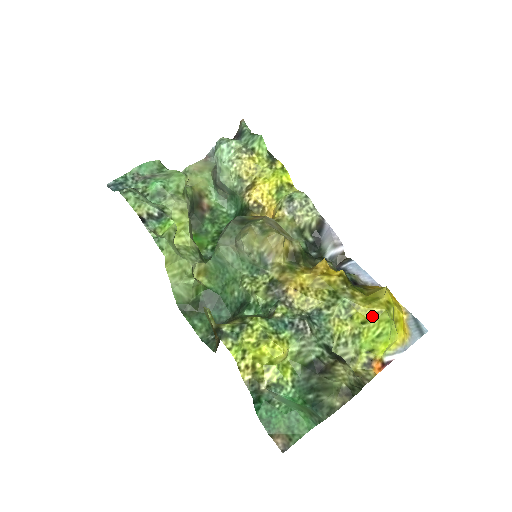
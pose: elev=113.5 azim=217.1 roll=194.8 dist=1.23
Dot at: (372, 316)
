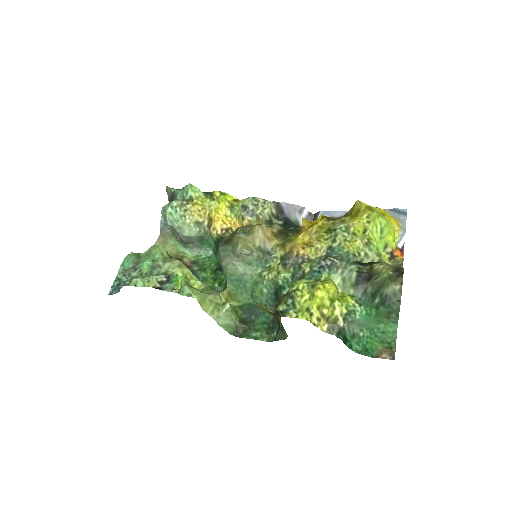
Dot at: (366, 222)
